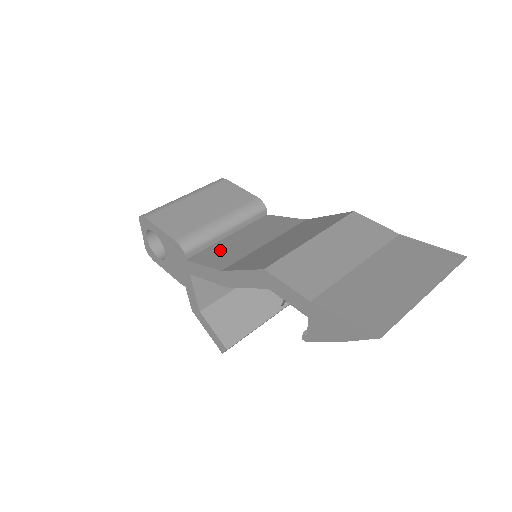
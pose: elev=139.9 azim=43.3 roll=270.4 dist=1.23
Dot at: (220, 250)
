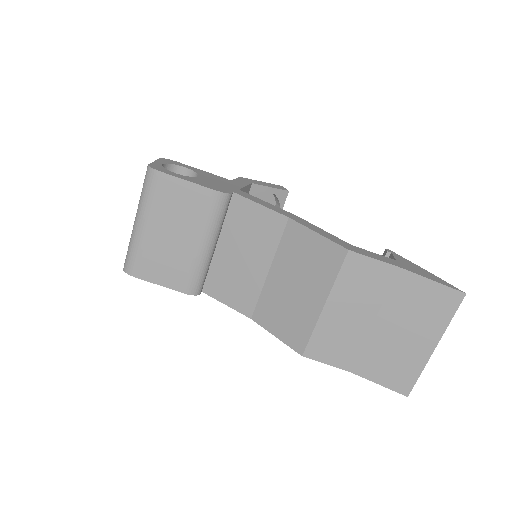
Dot at: (226, 278)
